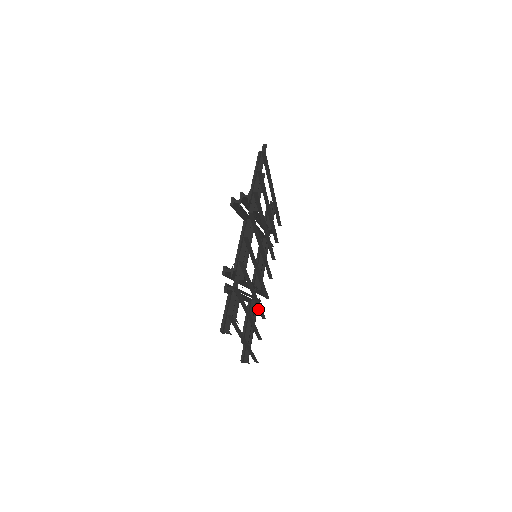
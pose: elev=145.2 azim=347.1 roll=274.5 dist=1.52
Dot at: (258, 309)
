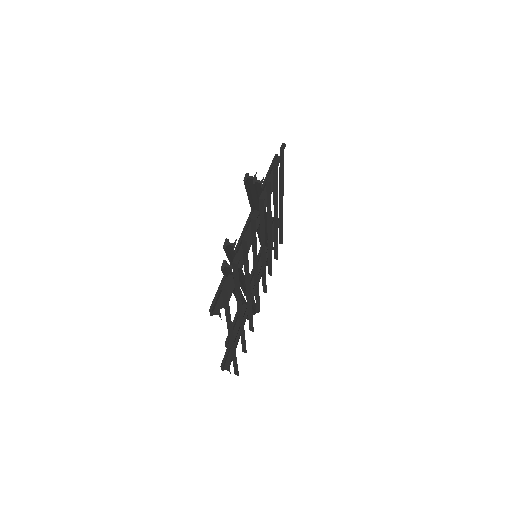
Dot at: (248, 316)
